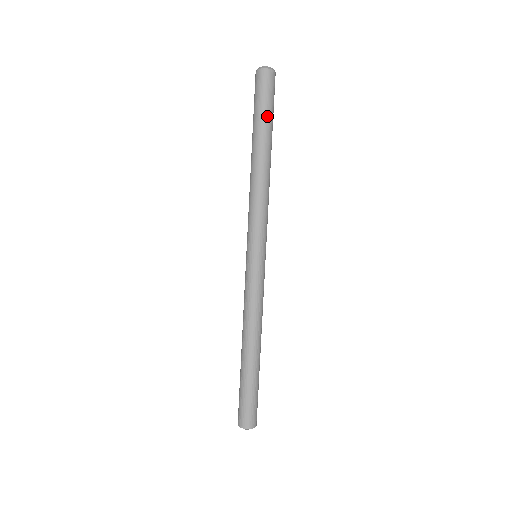
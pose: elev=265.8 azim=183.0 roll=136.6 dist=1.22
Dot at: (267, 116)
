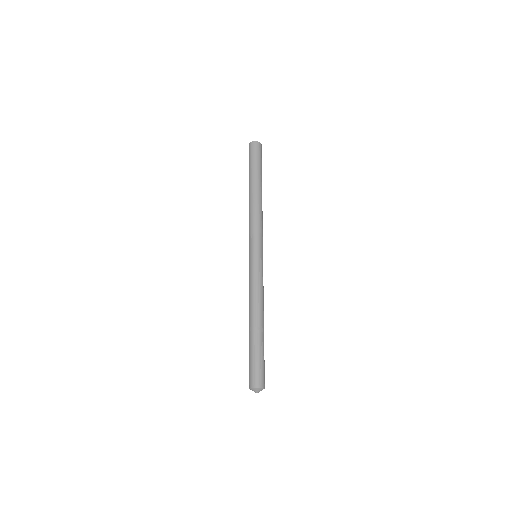
Dot at: (255, 167)
